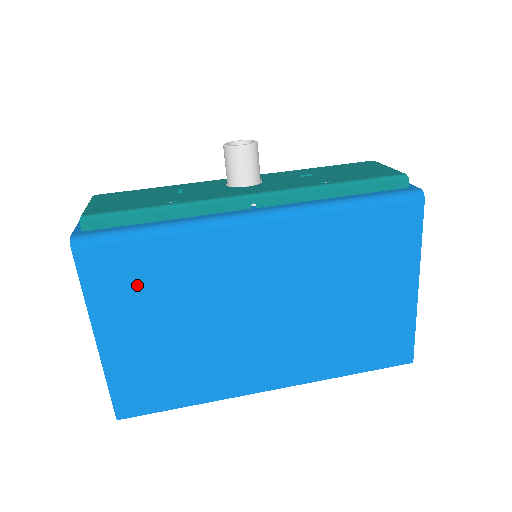
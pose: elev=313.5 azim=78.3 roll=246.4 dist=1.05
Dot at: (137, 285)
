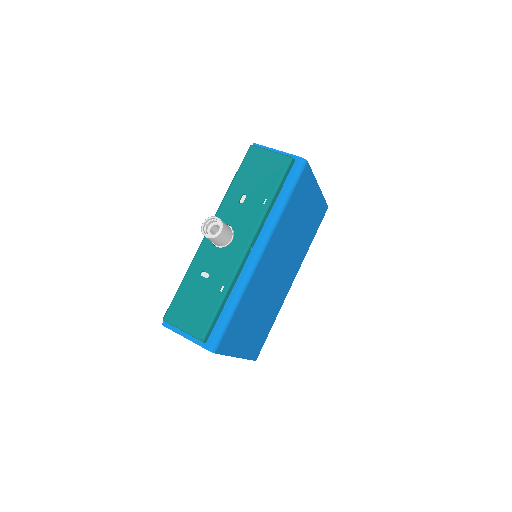
Dot at: (239, 328)
